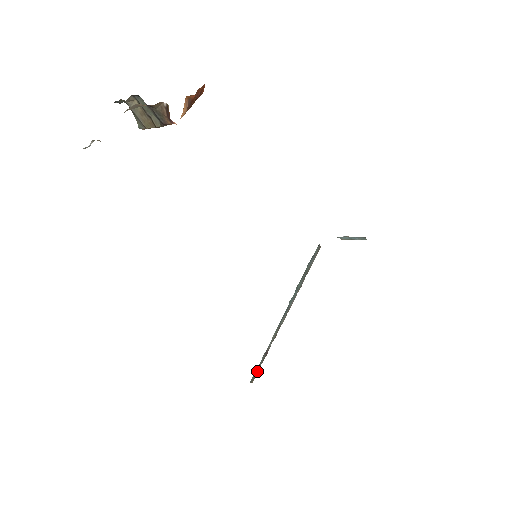
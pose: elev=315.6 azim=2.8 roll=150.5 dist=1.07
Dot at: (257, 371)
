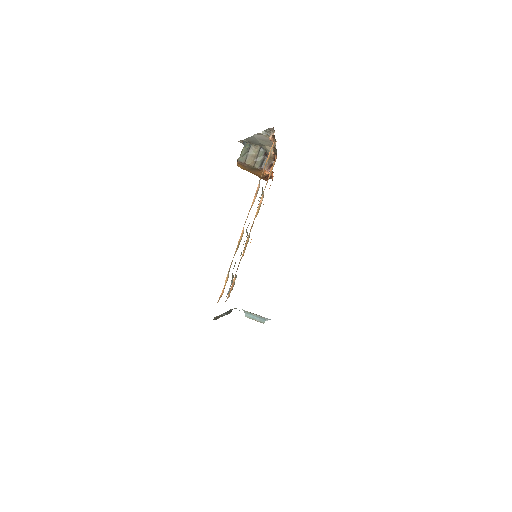
Dot at: (214, 319)
